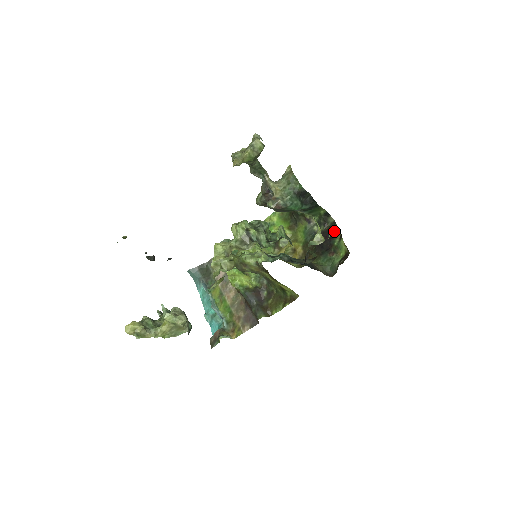
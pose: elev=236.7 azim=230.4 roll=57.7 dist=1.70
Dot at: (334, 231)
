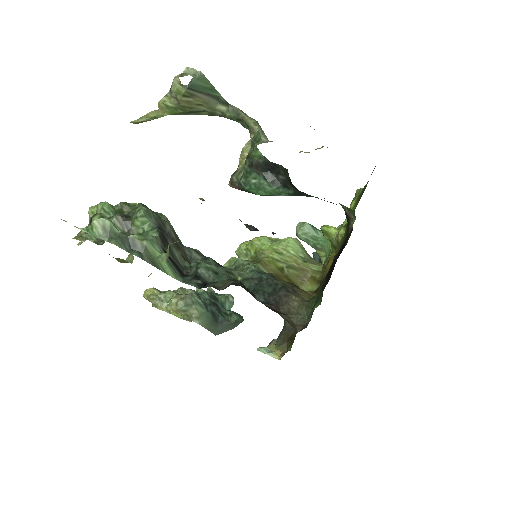
Dot at: (343, 248)
